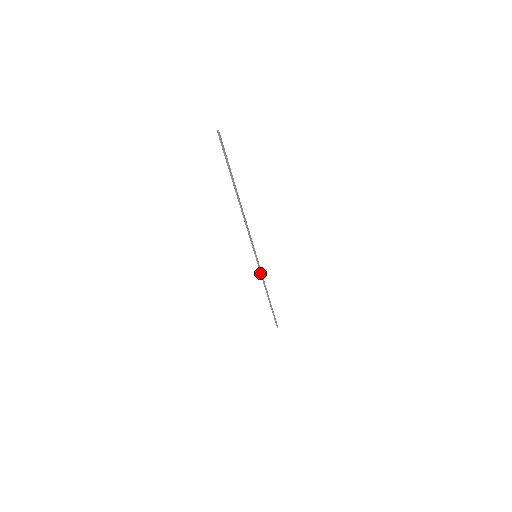
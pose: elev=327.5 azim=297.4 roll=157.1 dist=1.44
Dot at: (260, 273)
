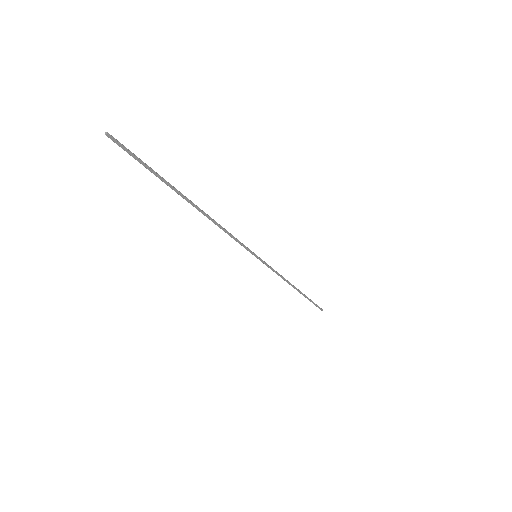
Dot at: (272, 269)
